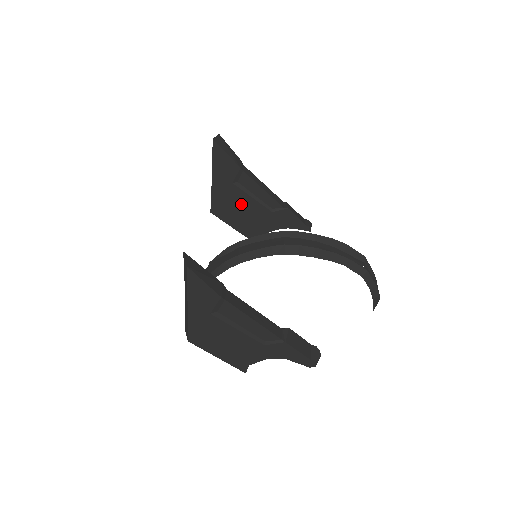
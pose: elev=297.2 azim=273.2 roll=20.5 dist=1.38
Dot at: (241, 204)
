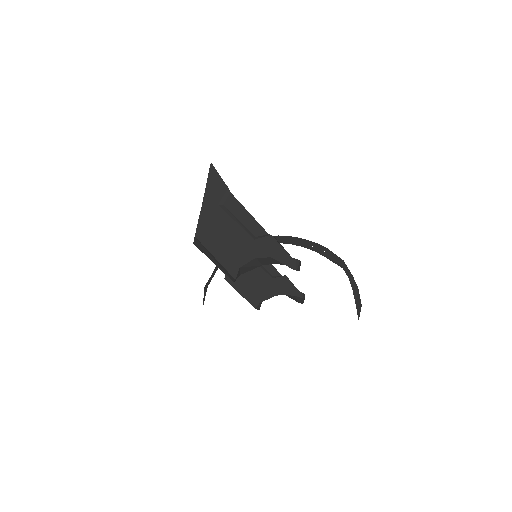
Dot at: (249, 271)
